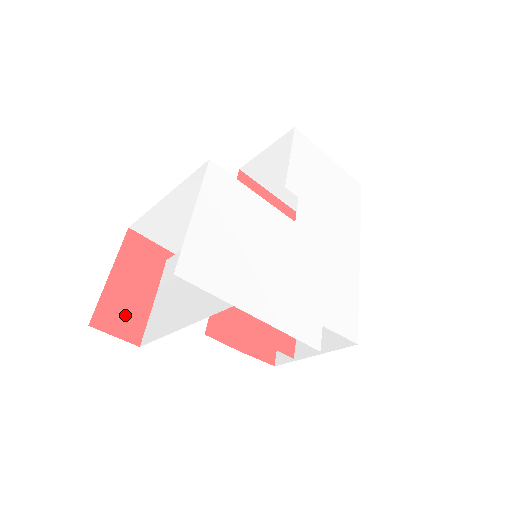
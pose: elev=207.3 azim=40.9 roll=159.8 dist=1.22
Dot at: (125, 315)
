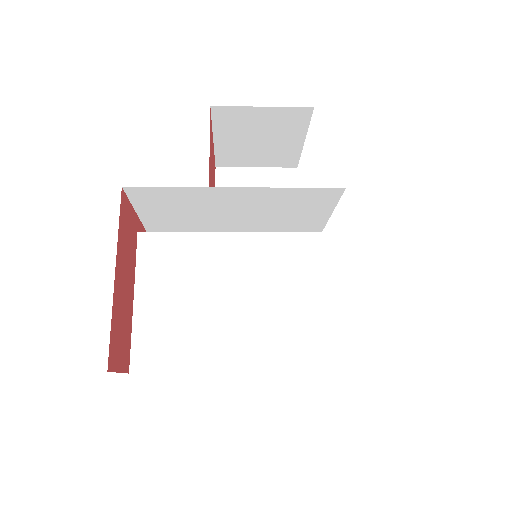
Dot at: (122, 335)
